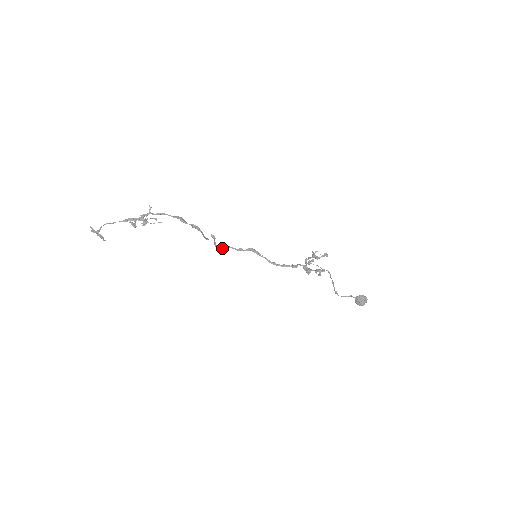
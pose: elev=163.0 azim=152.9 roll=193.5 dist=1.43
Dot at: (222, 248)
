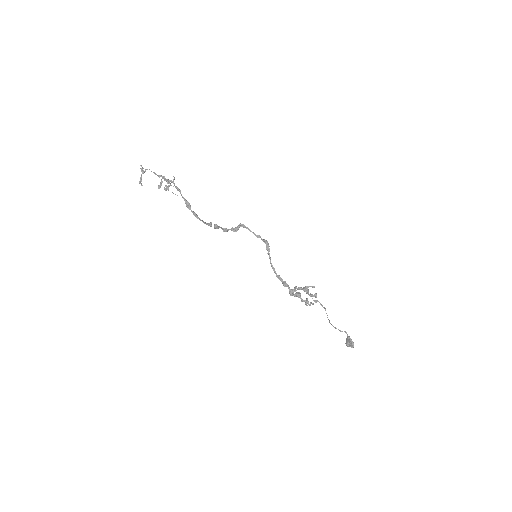
Dot at: (235, 231)
